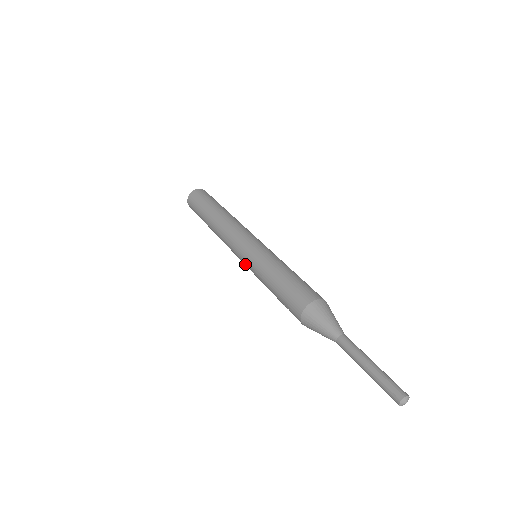
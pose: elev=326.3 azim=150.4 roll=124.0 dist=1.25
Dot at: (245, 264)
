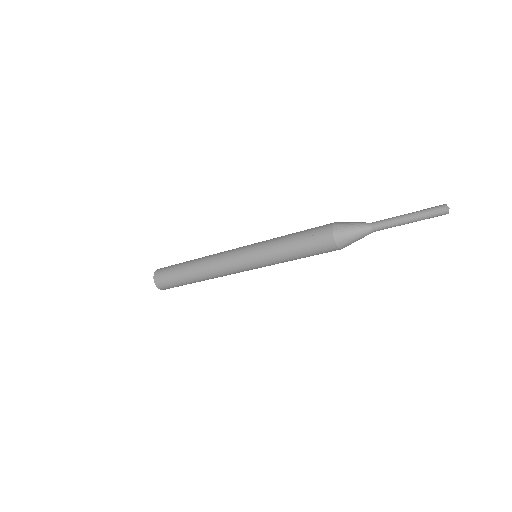
Dot at: (251, 246)
